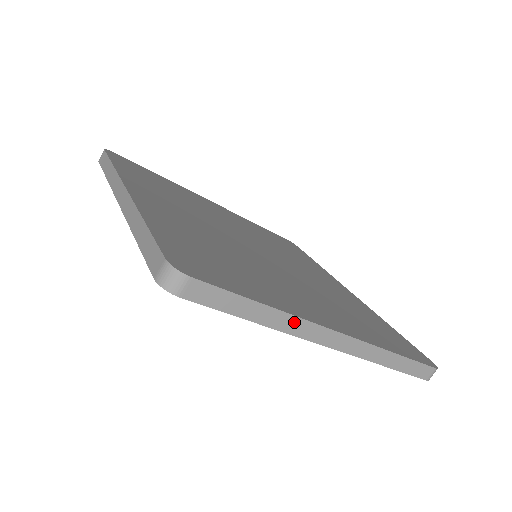
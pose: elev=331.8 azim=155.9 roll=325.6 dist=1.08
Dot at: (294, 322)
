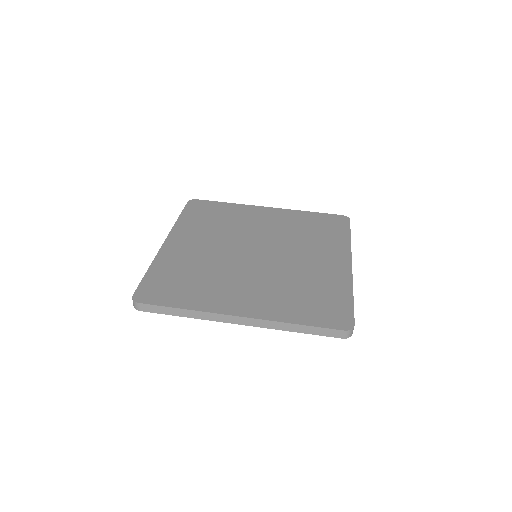
Dot at: (352, 285)
